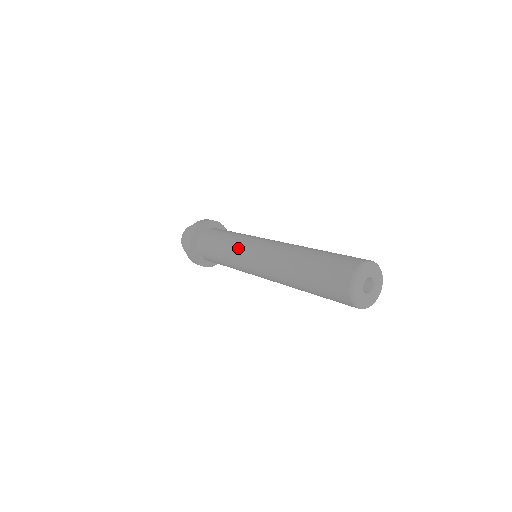
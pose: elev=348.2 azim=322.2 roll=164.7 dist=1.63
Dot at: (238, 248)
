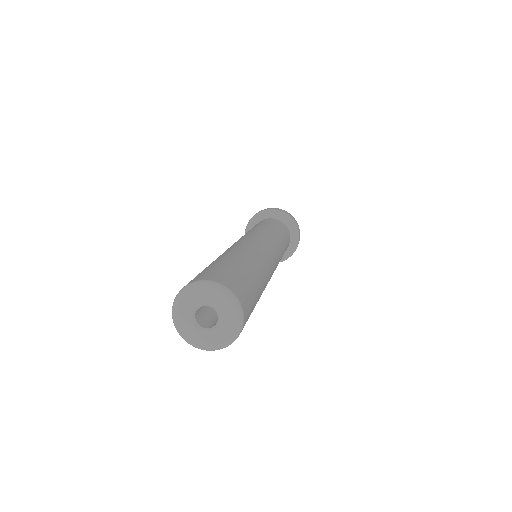
Dot at: (245, 234)
